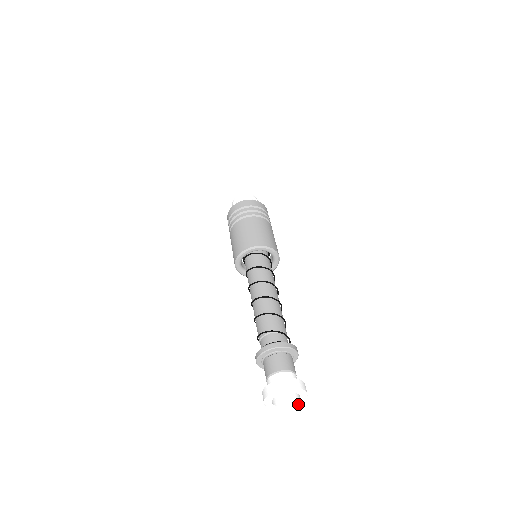
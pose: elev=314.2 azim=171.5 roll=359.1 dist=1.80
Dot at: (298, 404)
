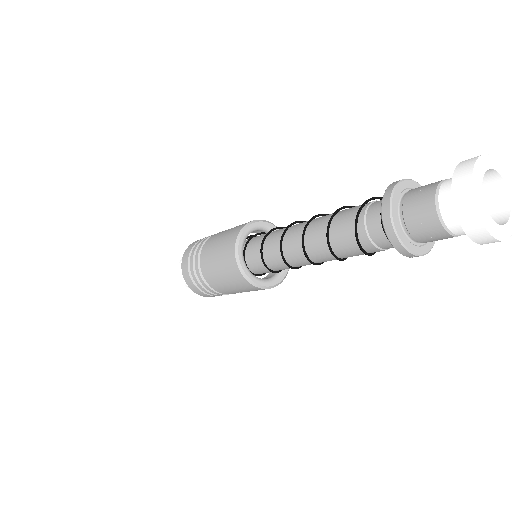
Dot at: out of frame
